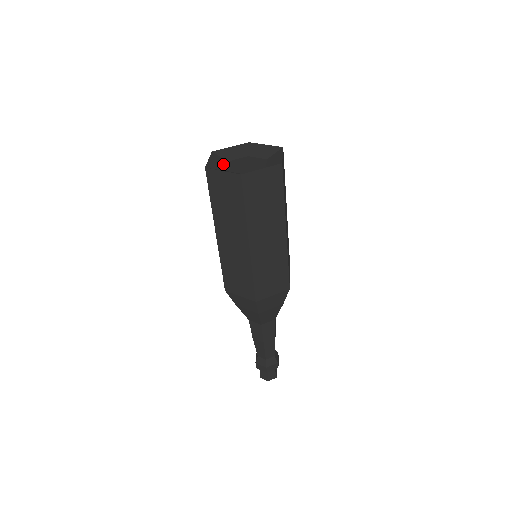
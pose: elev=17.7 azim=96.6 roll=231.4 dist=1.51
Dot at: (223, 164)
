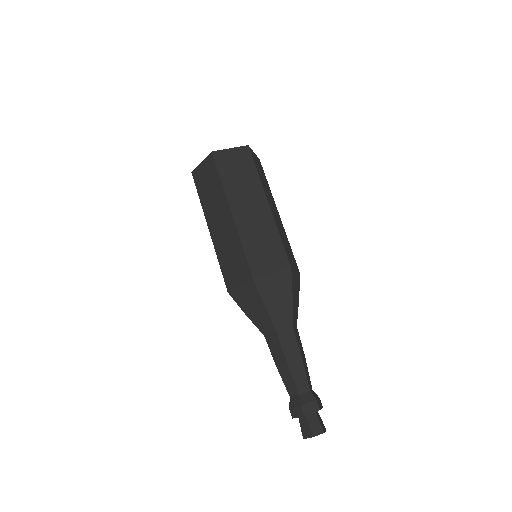
Dot at: occluded
